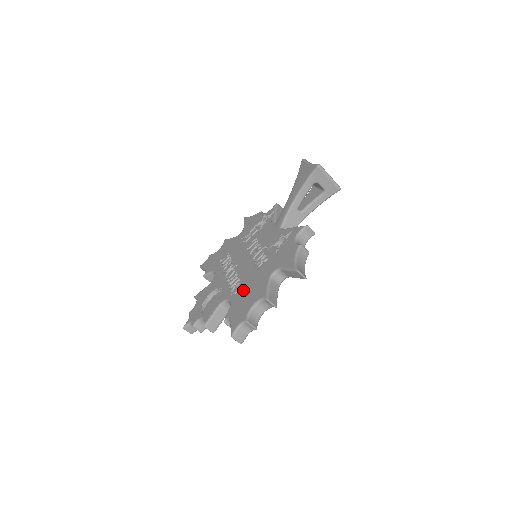
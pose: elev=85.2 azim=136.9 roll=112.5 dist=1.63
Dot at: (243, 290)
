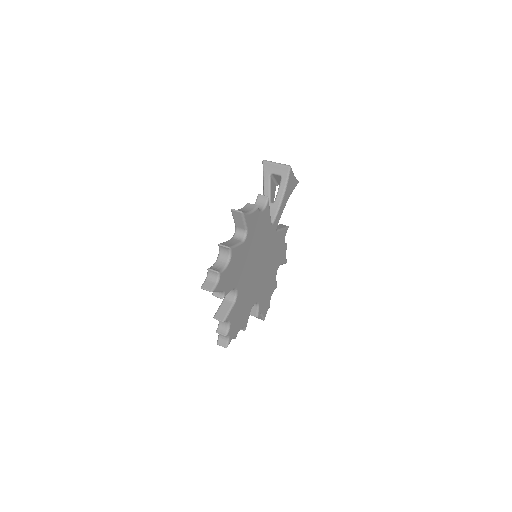
Dot at: occluded
